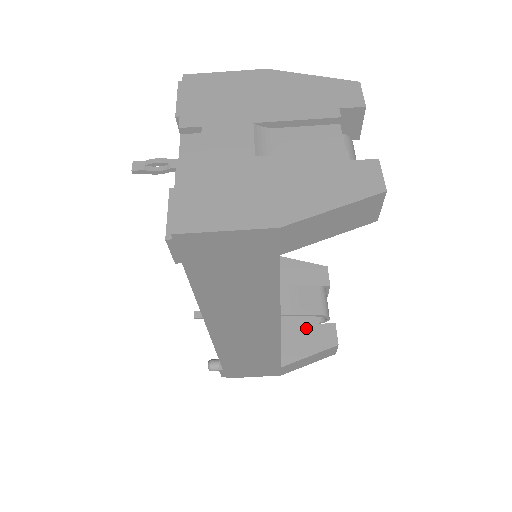
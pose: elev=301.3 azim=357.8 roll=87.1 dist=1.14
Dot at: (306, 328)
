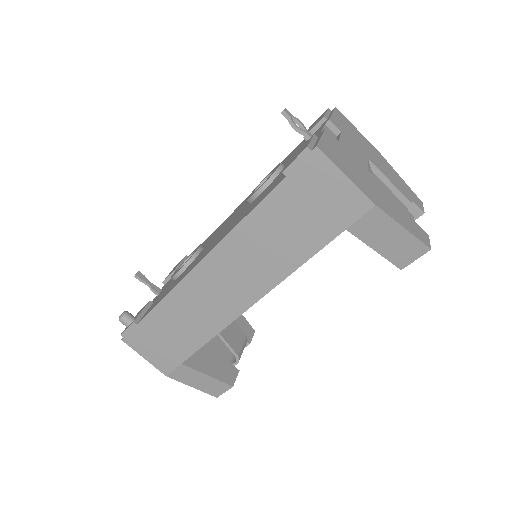
Dot at: (217, 355)
